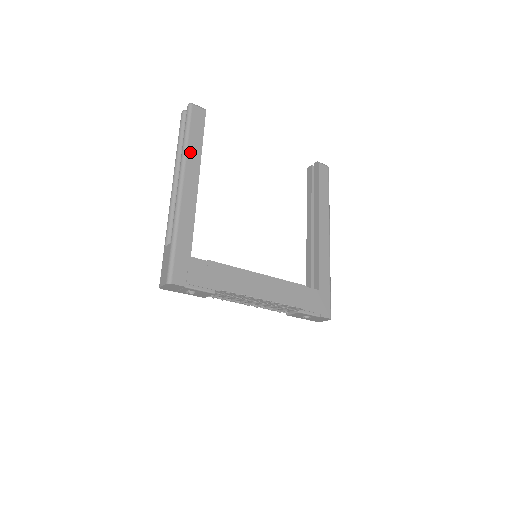
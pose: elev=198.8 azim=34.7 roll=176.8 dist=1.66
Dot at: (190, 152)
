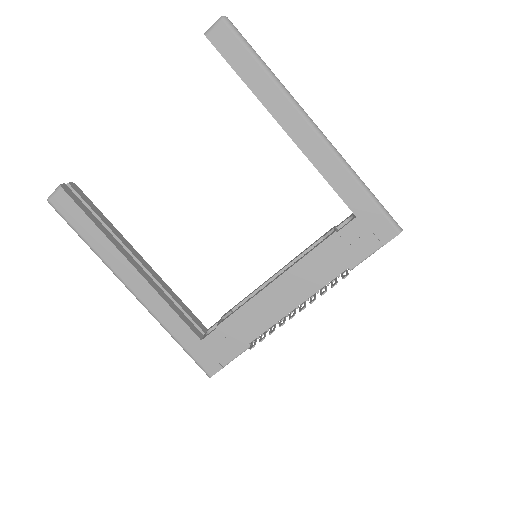
Dot at: (101, 251)
